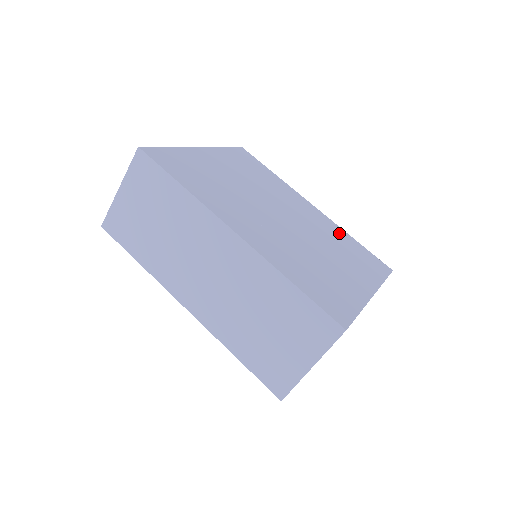
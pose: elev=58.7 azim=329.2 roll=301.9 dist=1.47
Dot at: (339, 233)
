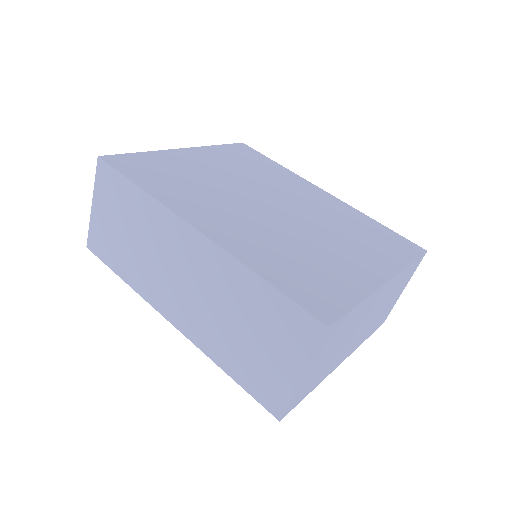
Dot at: (354, 216)
